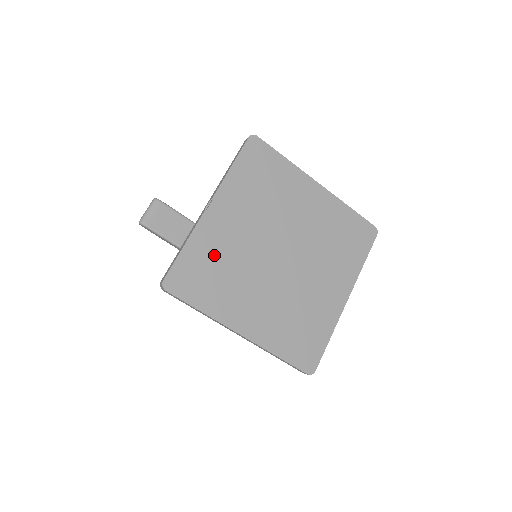
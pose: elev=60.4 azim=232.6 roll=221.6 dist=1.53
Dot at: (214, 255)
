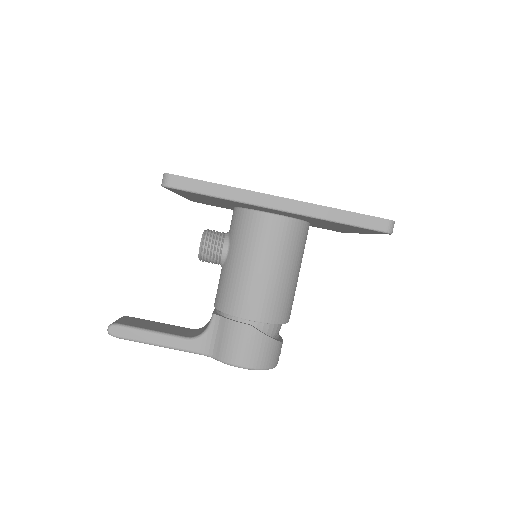
Dot at: occluded
